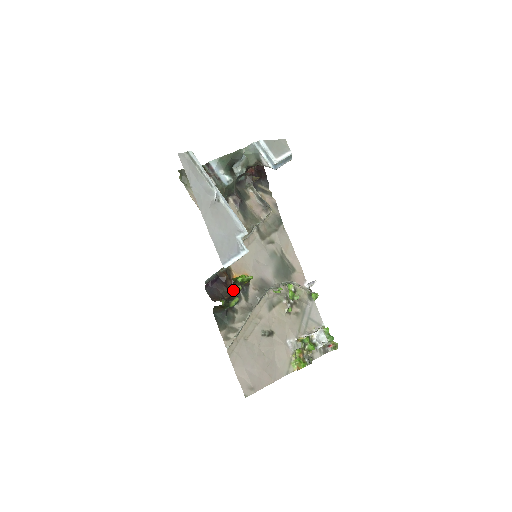
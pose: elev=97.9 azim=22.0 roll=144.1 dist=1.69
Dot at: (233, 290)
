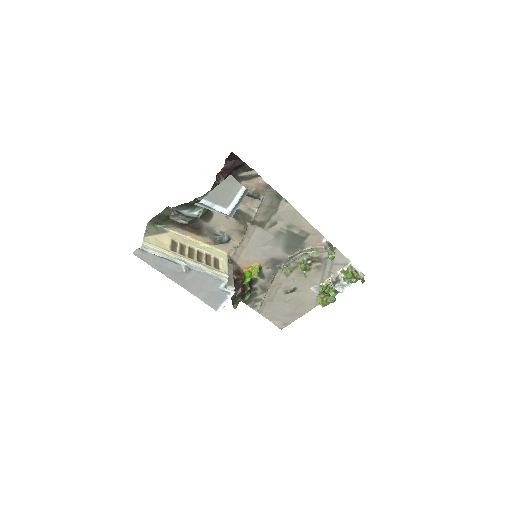
Dot at: (244, 288)
